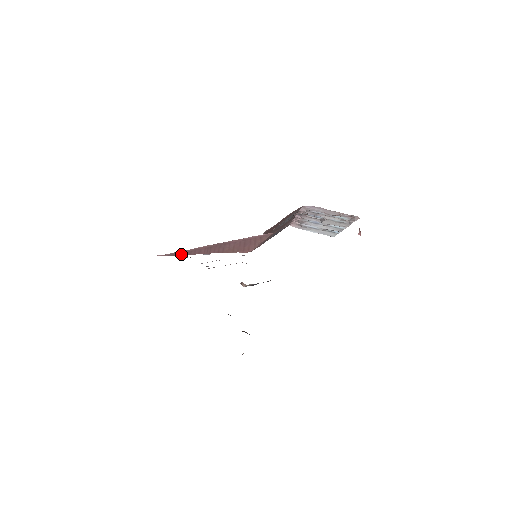
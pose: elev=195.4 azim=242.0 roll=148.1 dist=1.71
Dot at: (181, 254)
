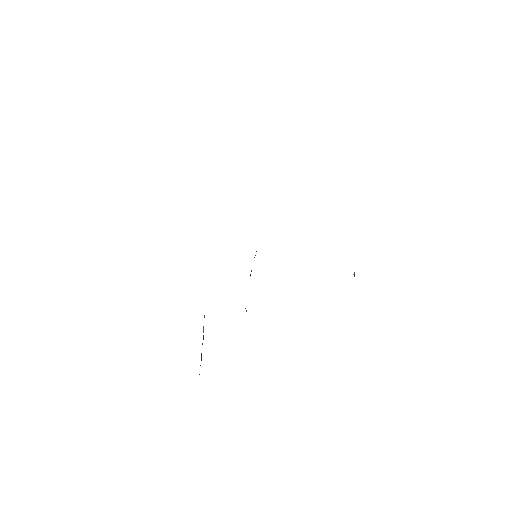
Dot at: occluded
